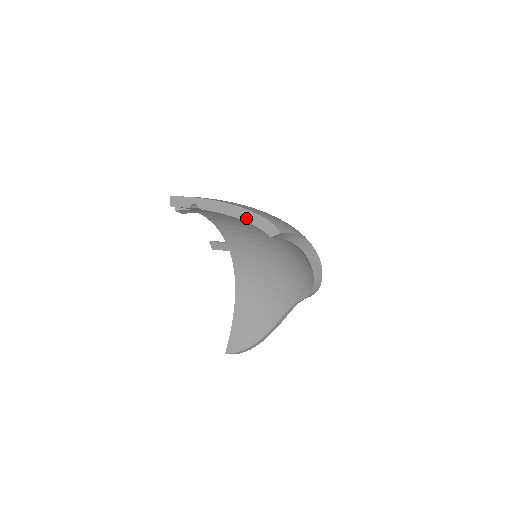
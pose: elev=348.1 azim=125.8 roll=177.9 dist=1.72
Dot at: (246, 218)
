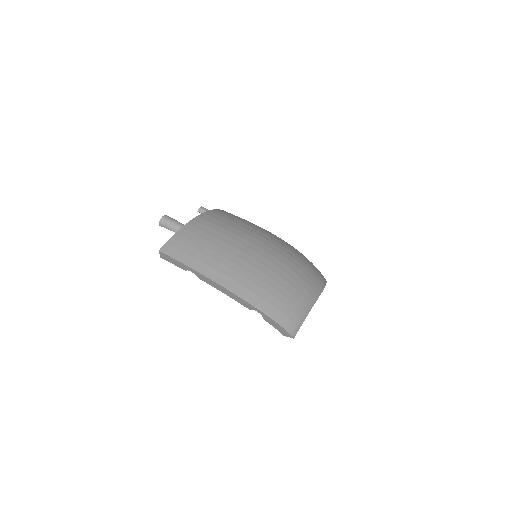
Dot at: occluded
